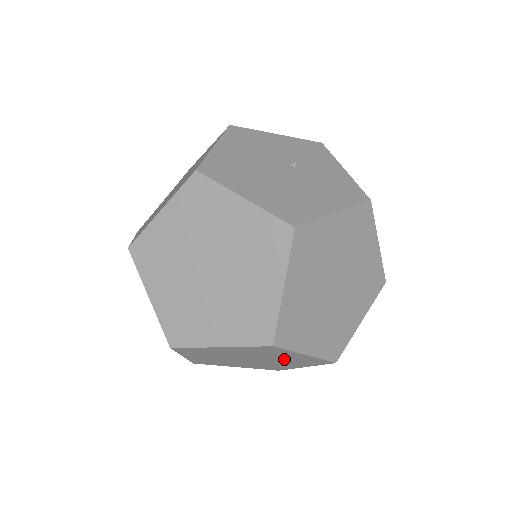
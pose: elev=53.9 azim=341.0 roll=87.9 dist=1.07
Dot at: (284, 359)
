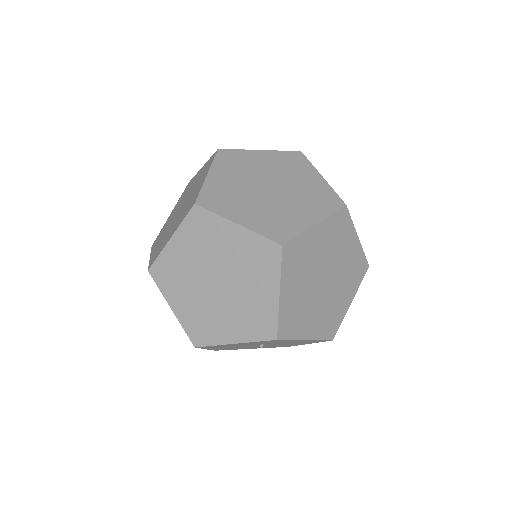
Dot at: (344, 266)
